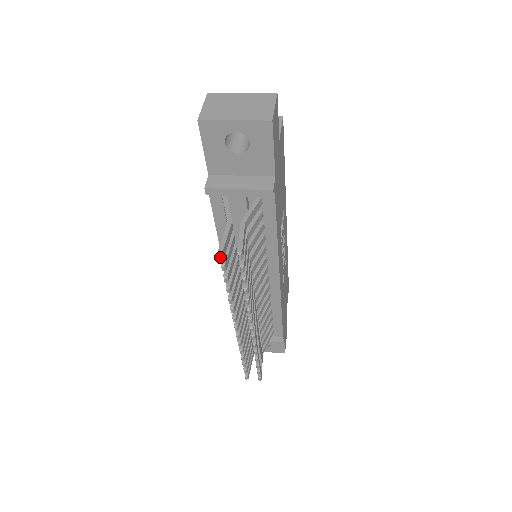
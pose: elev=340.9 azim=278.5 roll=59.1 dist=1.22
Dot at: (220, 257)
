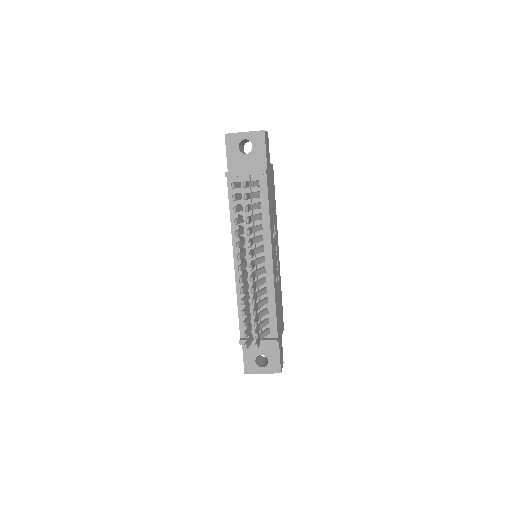
Dot at: (232, 186)
